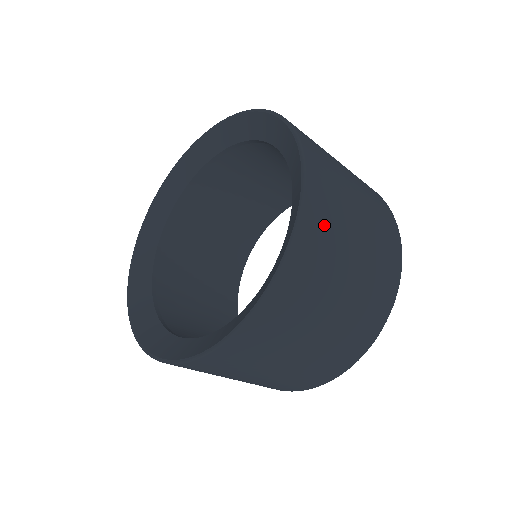
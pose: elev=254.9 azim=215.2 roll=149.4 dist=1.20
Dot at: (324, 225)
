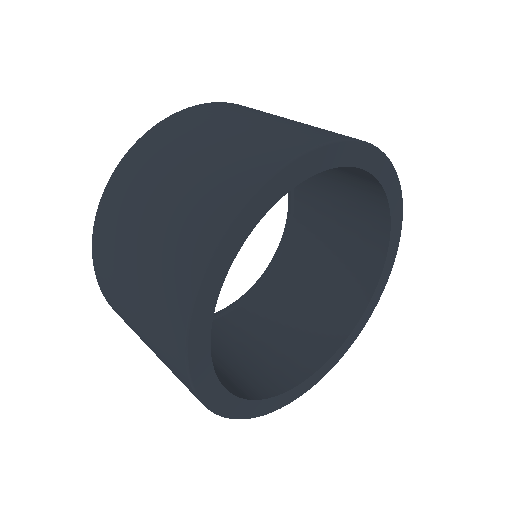
Dot at: (246, 108)
